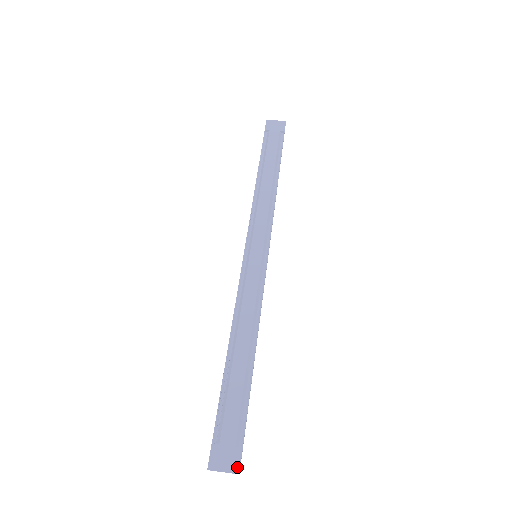
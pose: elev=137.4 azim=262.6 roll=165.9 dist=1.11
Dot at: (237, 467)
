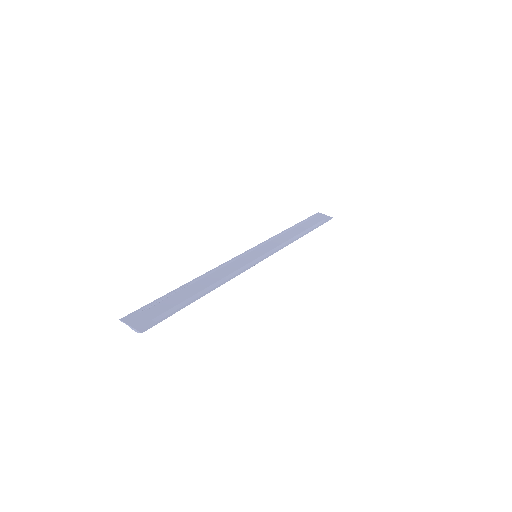
Dot at: (143, 328)
